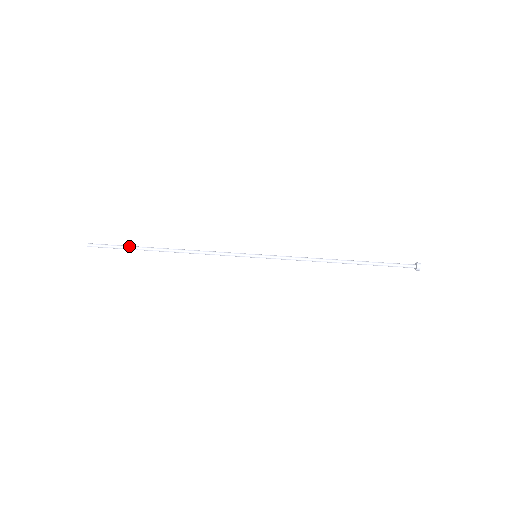
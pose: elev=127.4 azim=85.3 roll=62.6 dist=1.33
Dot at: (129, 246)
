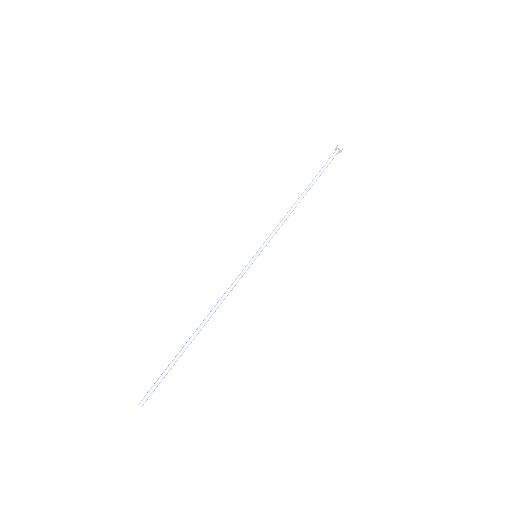
Dot at: (173, 364)
